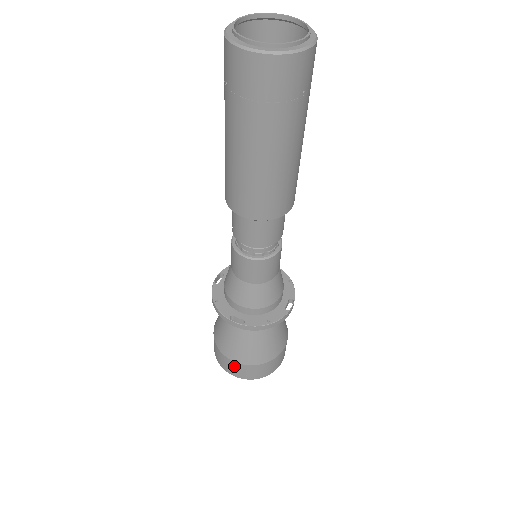
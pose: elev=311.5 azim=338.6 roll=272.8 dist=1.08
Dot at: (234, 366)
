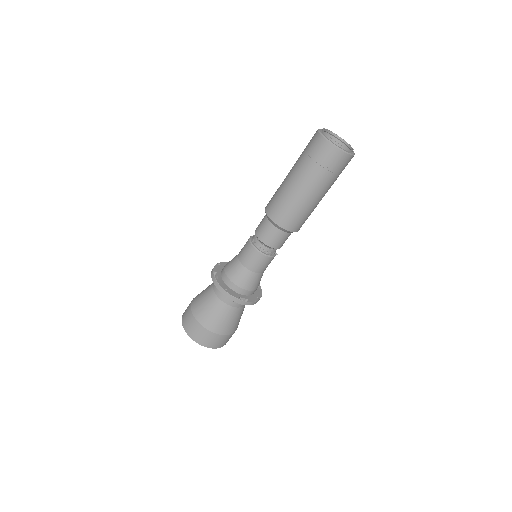
Dot at: (188, 313)
